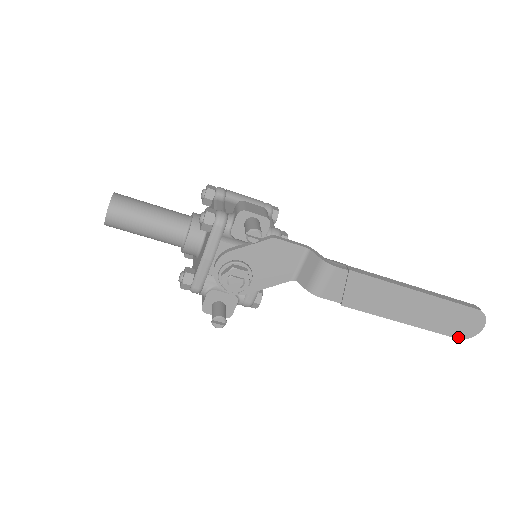
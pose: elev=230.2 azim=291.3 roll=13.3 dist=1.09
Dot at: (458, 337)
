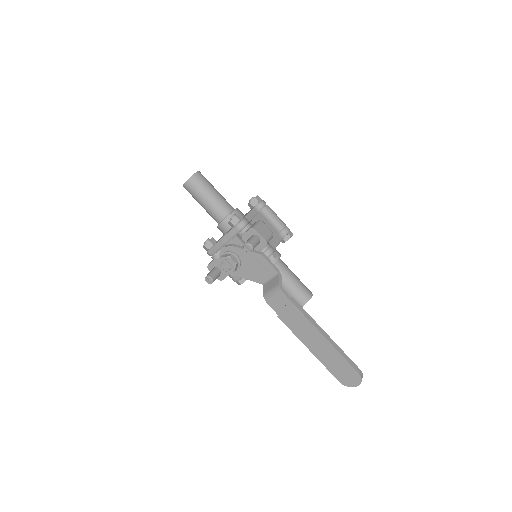
Dot at: (340, 381)
